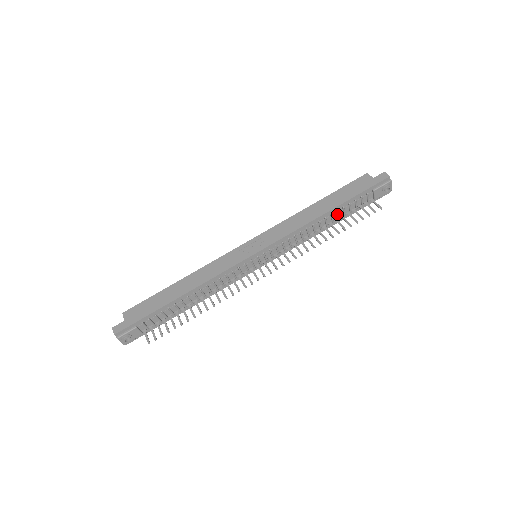
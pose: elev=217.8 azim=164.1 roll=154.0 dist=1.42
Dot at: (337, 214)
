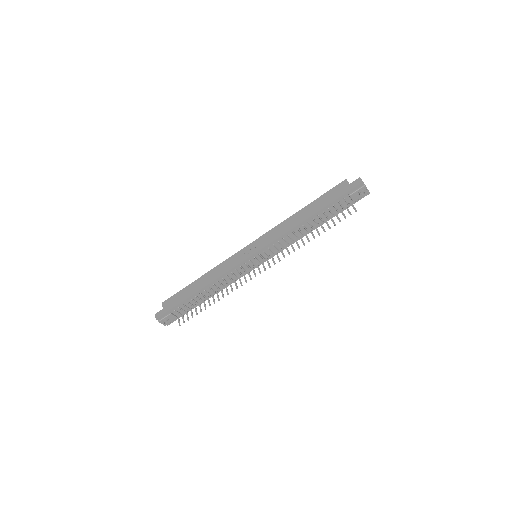
Dot at: (319, 218)
